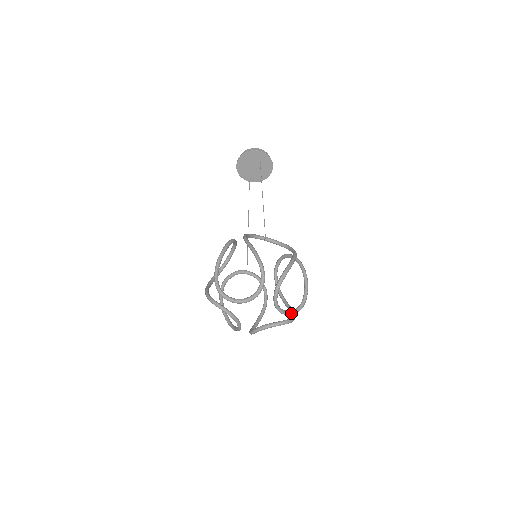
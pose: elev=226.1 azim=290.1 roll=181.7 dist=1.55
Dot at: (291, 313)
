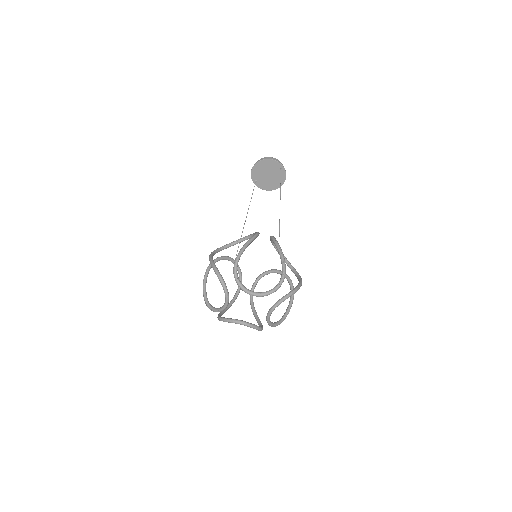
Dot at: (272, 324)
